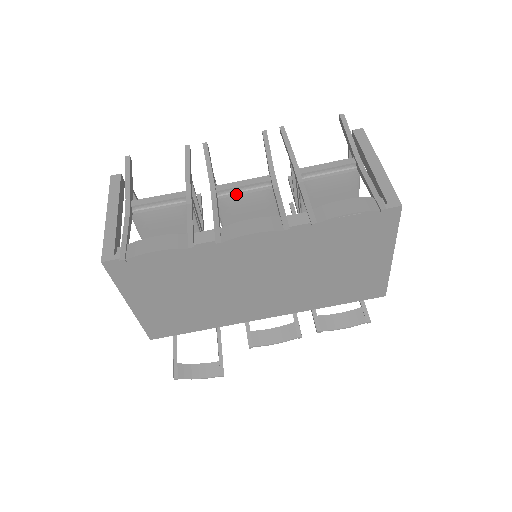
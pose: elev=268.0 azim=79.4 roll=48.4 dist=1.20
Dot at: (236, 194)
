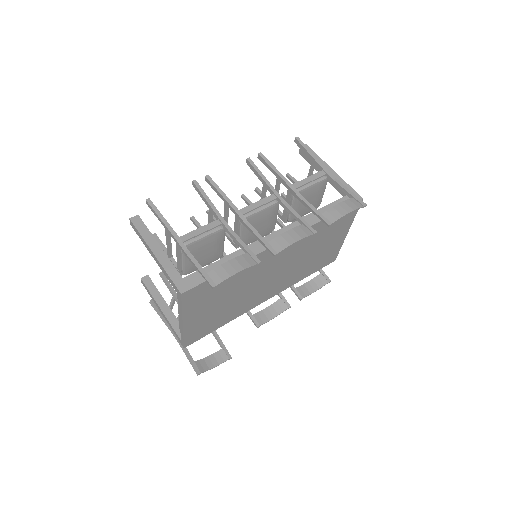
Dot at: (256, 214)
